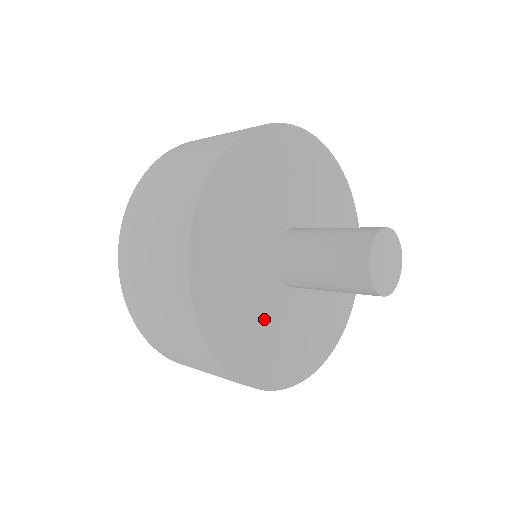
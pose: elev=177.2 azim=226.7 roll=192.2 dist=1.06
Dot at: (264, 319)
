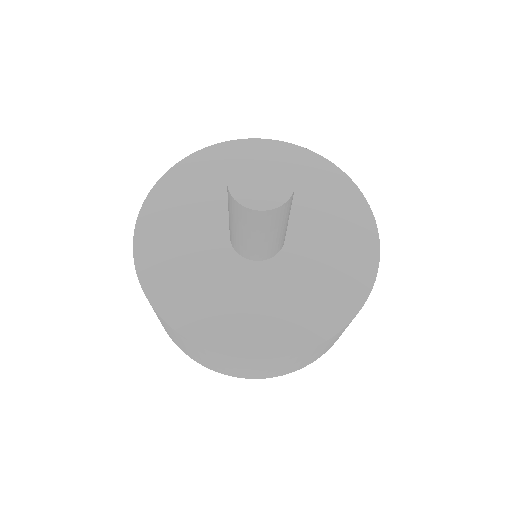
Dot at: (239, 296)
